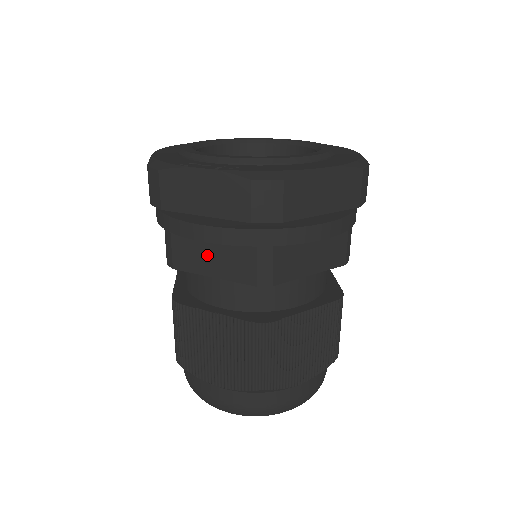
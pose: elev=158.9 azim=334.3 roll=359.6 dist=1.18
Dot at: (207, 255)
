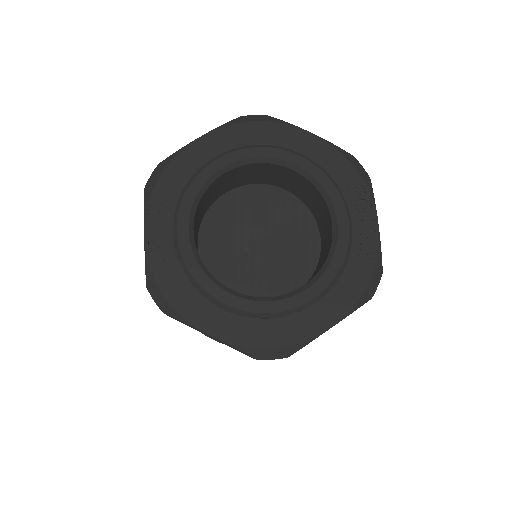
Dot at: occluded
